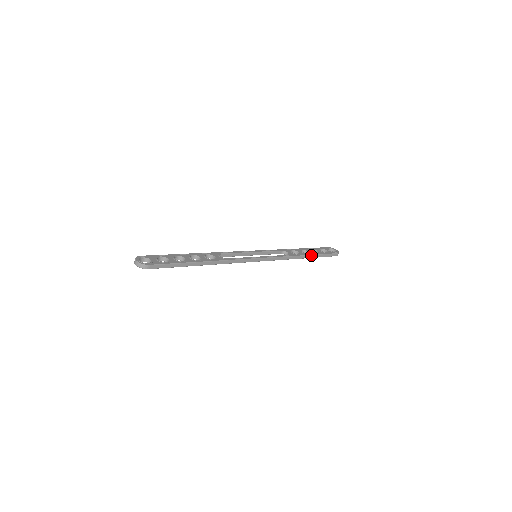
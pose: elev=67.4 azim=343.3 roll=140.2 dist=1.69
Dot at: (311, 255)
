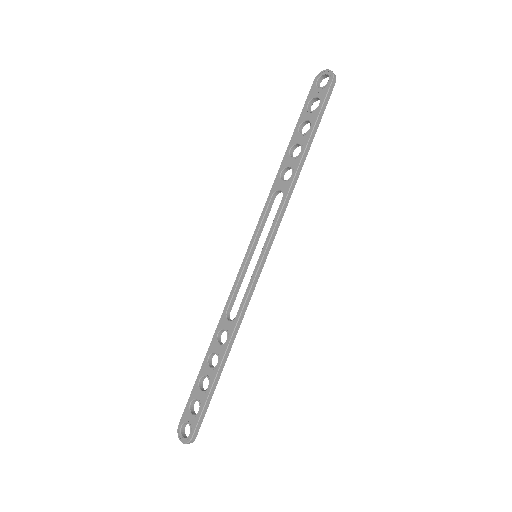
Dot at: (305, 149)
